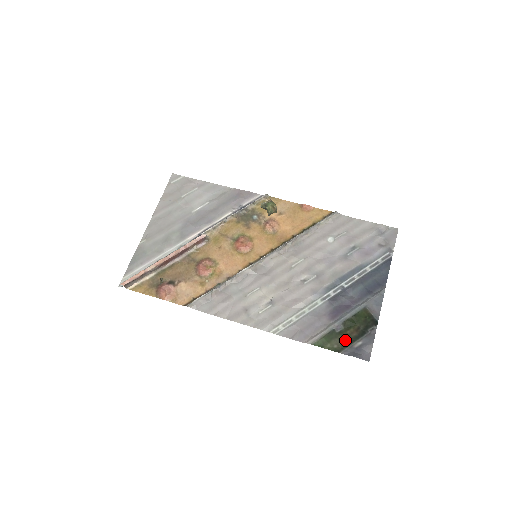
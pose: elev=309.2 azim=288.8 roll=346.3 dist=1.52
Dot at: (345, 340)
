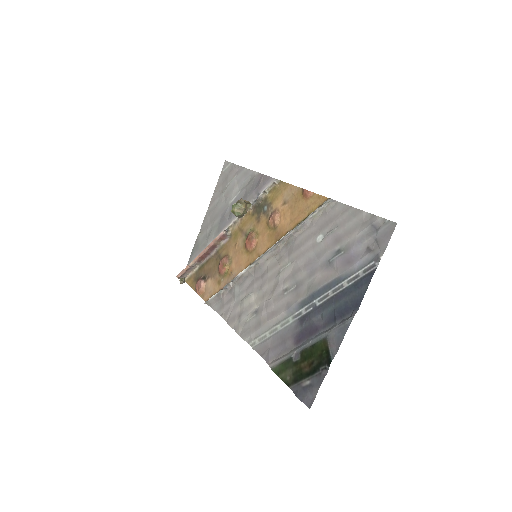
Dot at: (297, 374)
